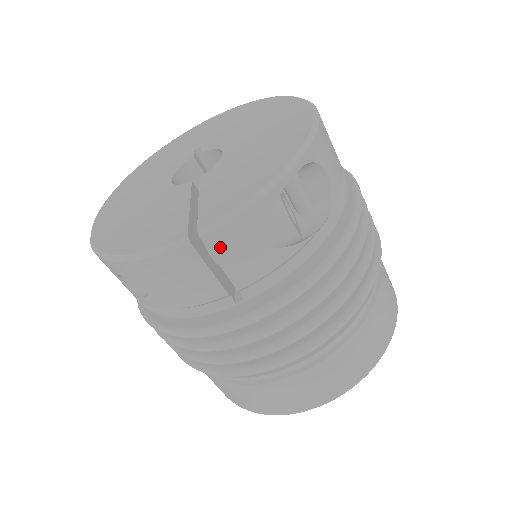
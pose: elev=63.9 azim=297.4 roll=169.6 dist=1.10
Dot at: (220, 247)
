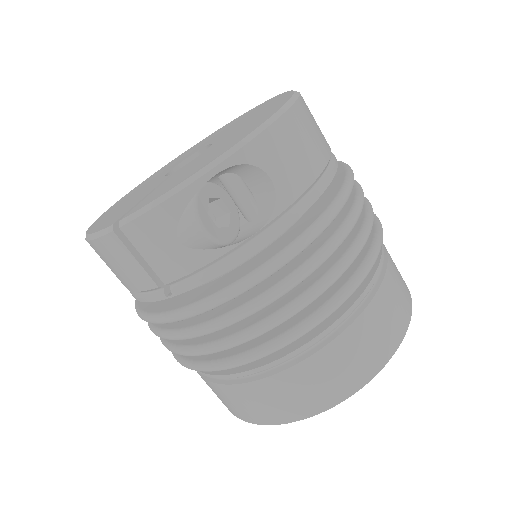
Dot at: (138, 239)
